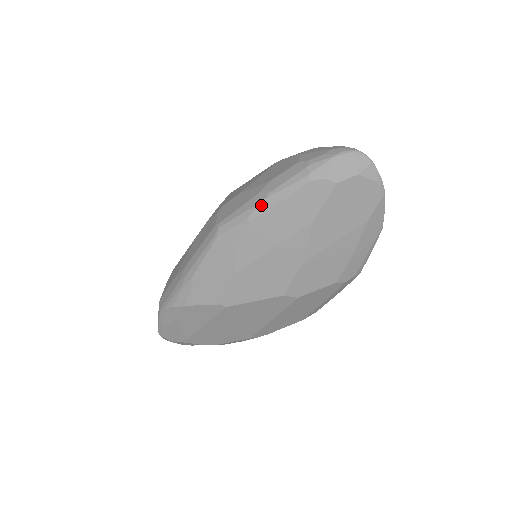
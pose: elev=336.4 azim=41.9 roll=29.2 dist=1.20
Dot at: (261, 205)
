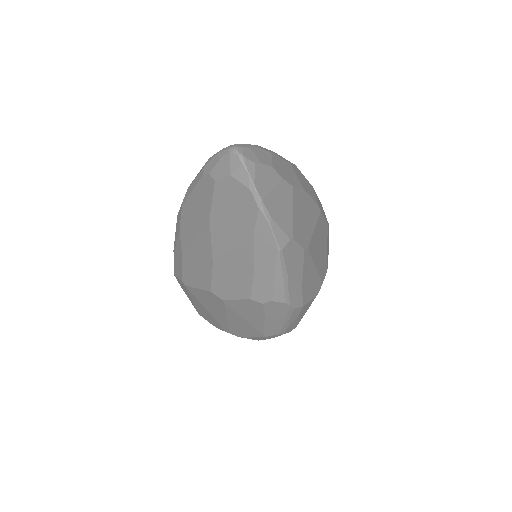
Dot at: (187, 192)
